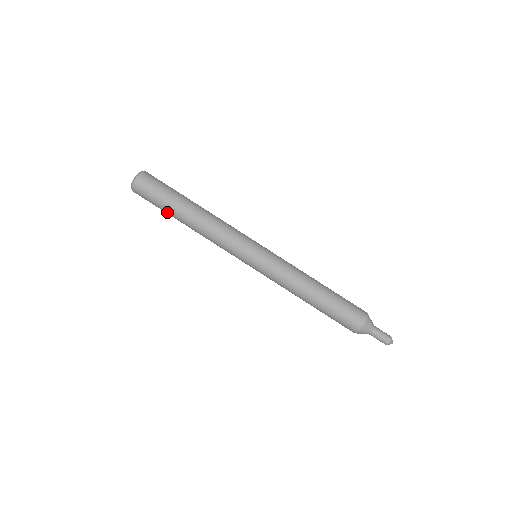
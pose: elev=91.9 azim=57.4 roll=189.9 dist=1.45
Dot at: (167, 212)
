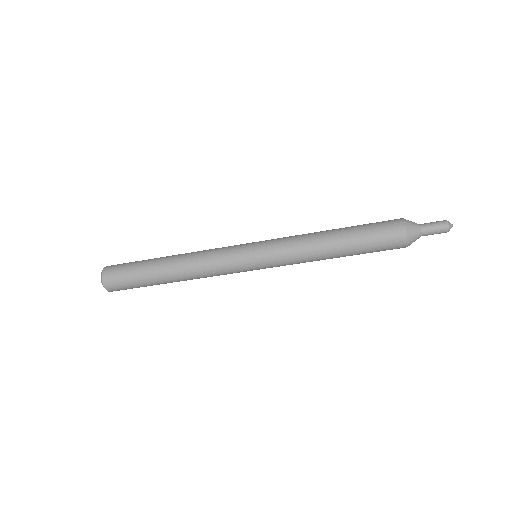
Dot at: occluded
